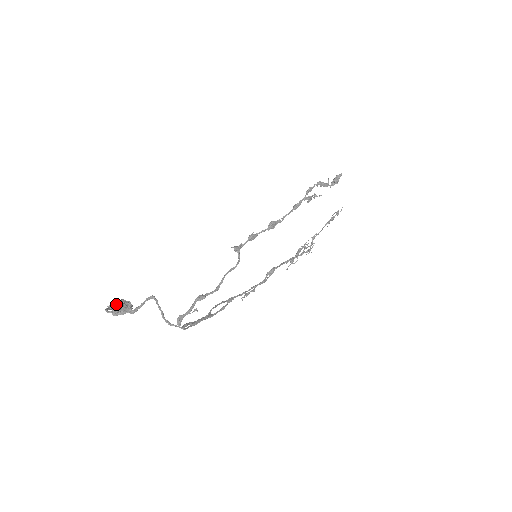
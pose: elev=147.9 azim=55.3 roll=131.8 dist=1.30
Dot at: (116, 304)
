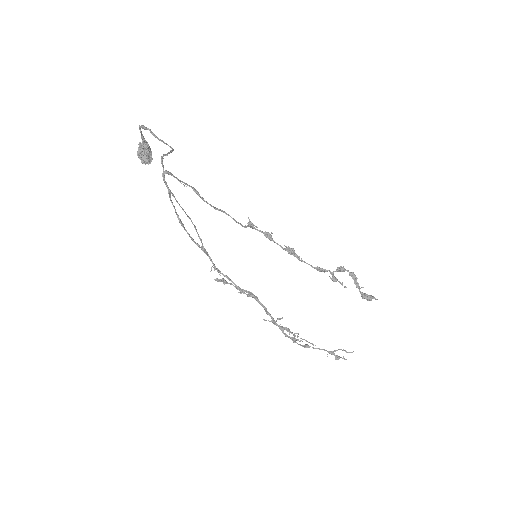
Dot at: occluded
